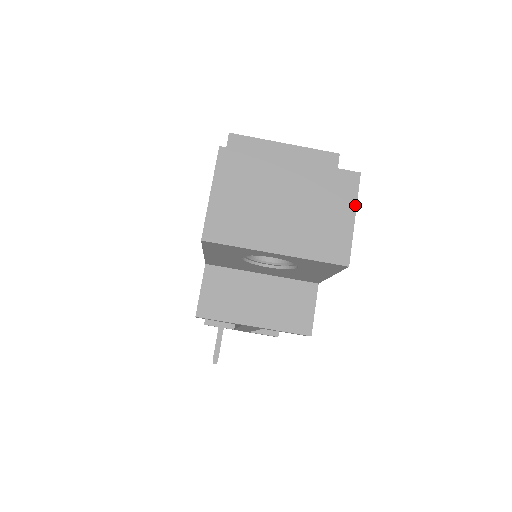
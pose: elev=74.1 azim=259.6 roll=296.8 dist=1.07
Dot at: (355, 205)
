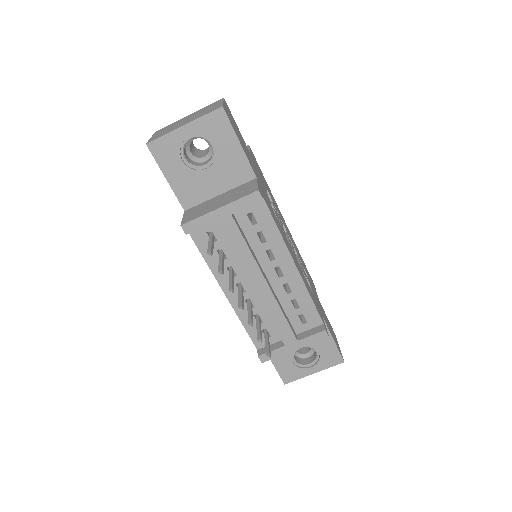
Dot at: (223, 101)
